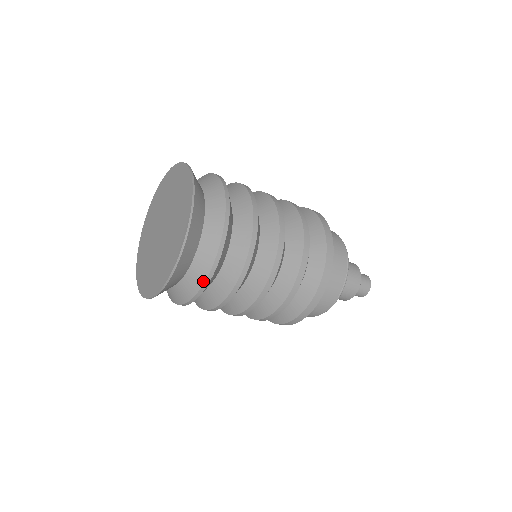
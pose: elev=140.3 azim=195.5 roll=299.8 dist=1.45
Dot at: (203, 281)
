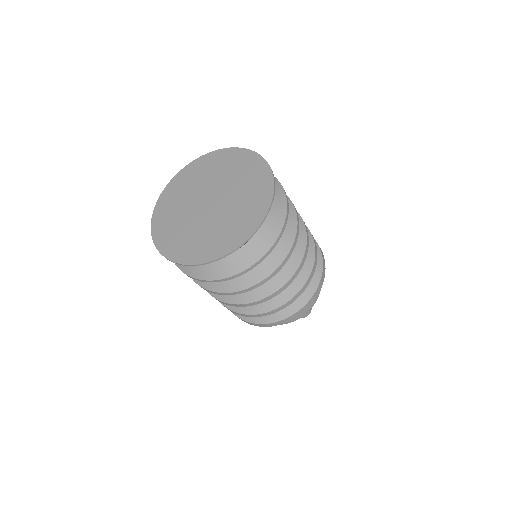
Dot at: (212, 279)
